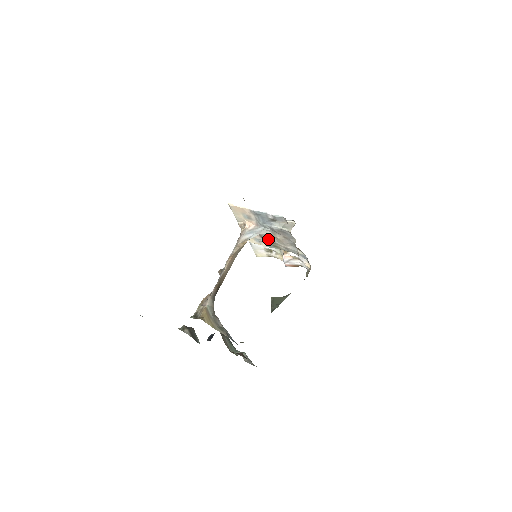
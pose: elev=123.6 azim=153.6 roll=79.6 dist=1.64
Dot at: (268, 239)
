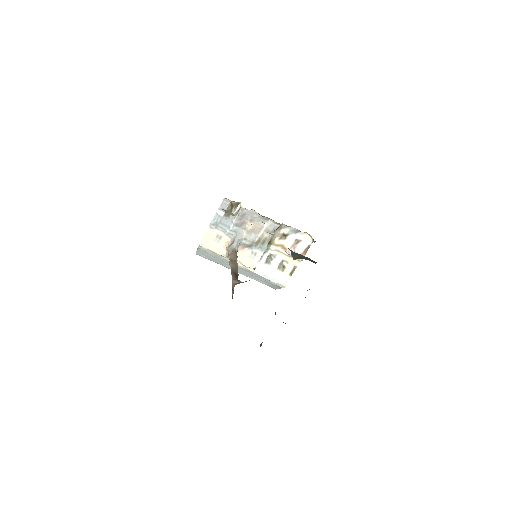
Dot at: (251, 241)
